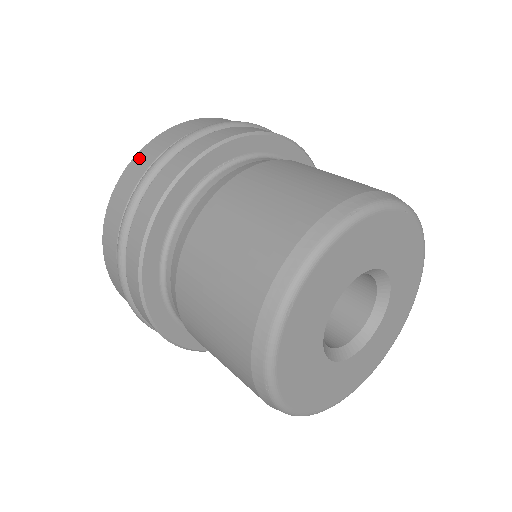
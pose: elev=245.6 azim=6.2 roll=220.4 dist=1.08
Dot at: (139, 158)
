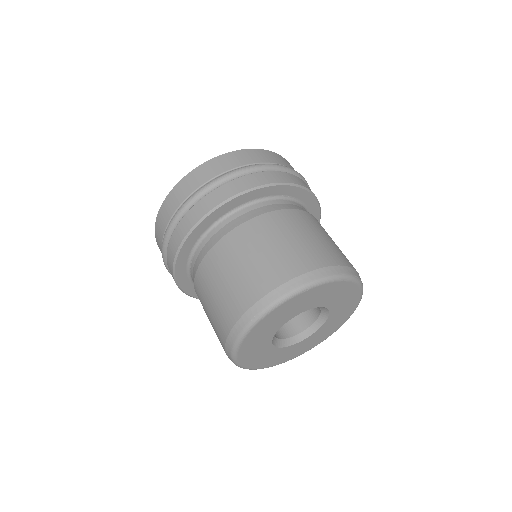
Dot at: (258, 152)
